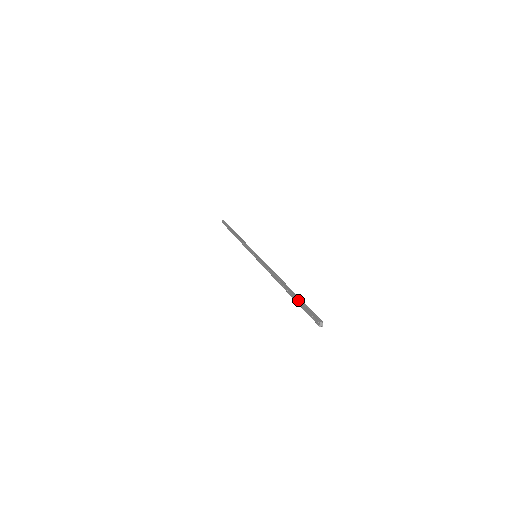
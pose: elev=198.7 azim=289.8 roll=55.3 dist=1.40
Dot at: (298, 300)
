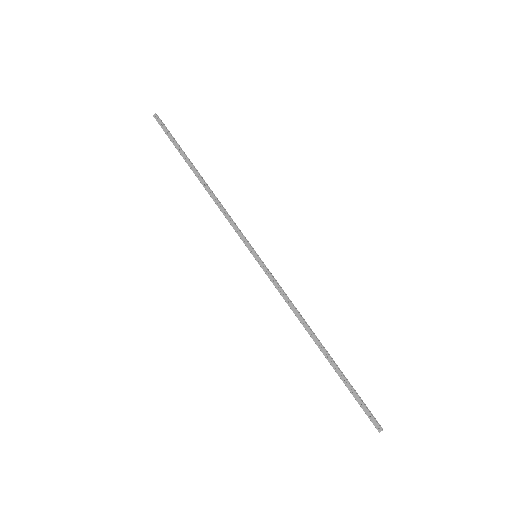
Dot at: (348, 383)
